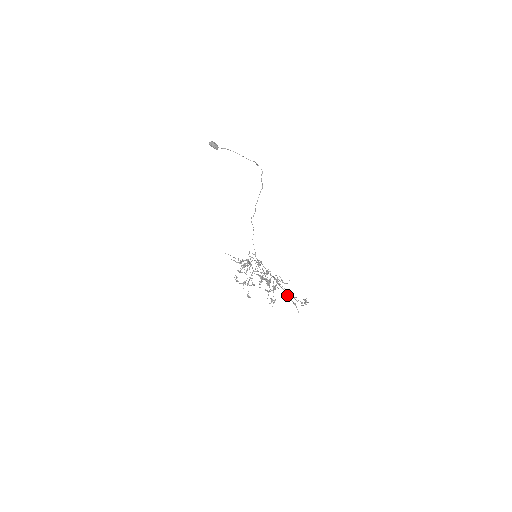
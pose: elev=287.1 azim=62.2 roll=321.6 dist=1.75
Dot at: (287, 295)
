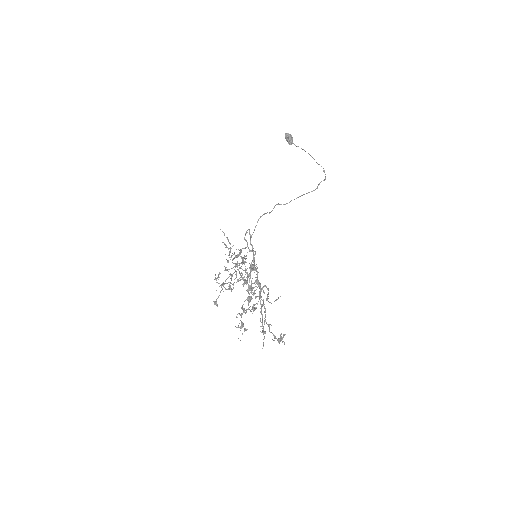
Dot at: (261, 314)
